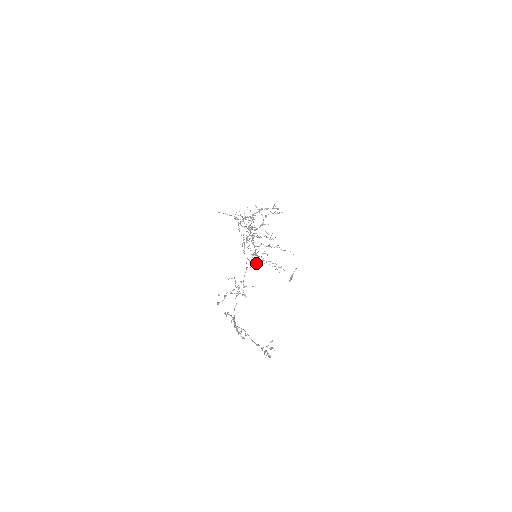
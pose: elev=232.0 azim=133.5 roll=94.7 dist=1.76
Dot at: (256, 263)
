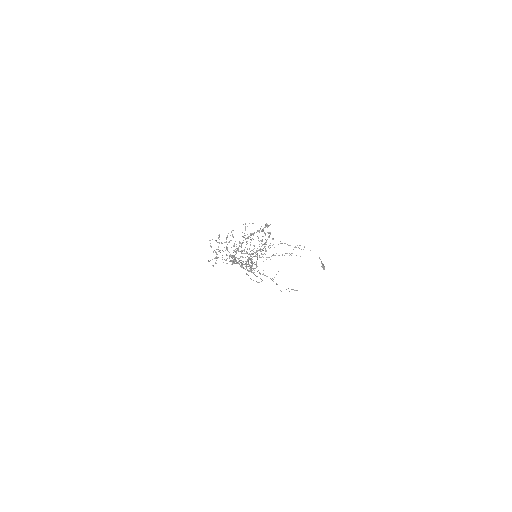
Dot at: occluded
